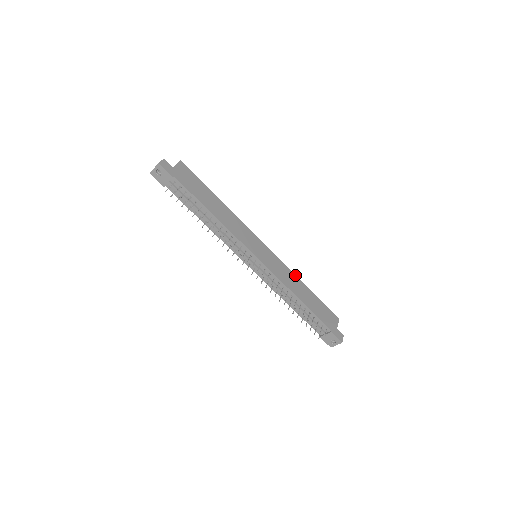
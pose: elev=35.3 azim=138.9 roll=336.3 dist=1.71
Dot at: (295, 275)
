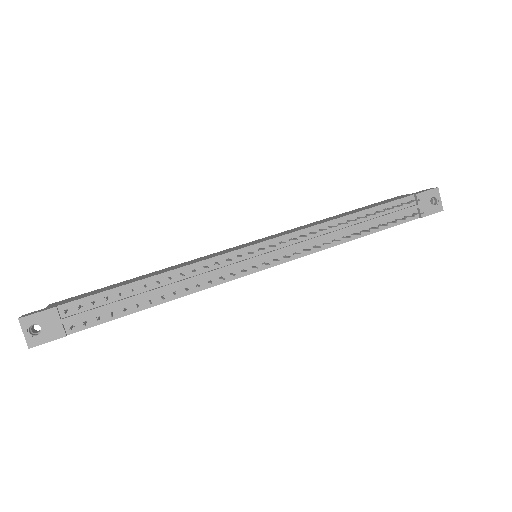
Dot at: occluded
